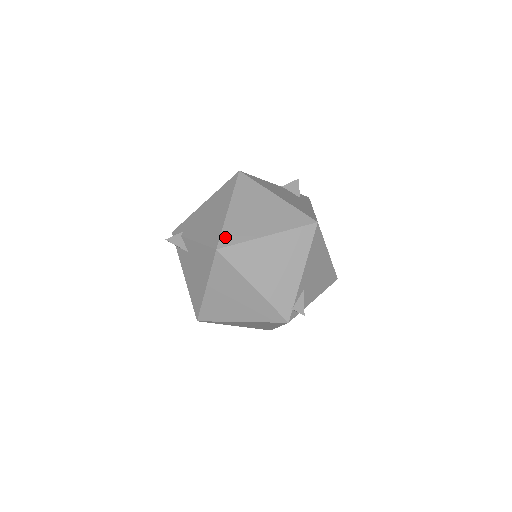
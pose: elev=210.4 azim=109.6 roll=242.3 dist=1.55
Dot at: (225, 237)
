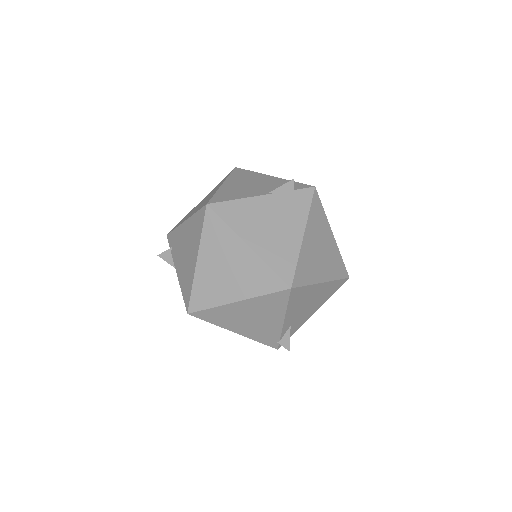
Dot at: (195, 300)
